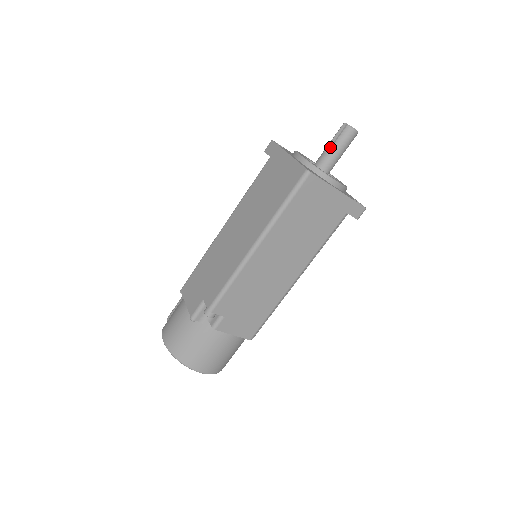
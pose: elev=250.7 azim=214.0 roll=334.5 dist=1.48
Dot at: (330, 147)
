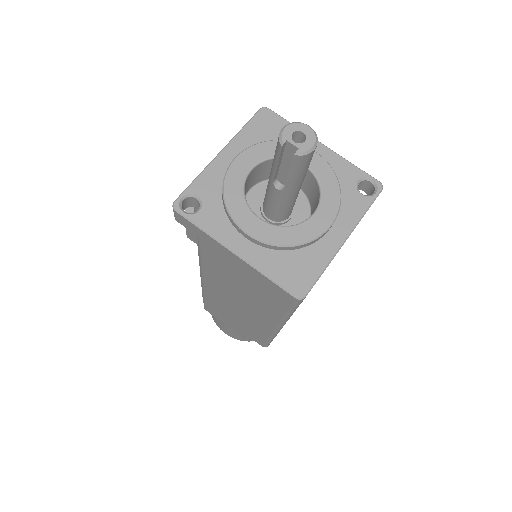
Dot at: (278, 174)
